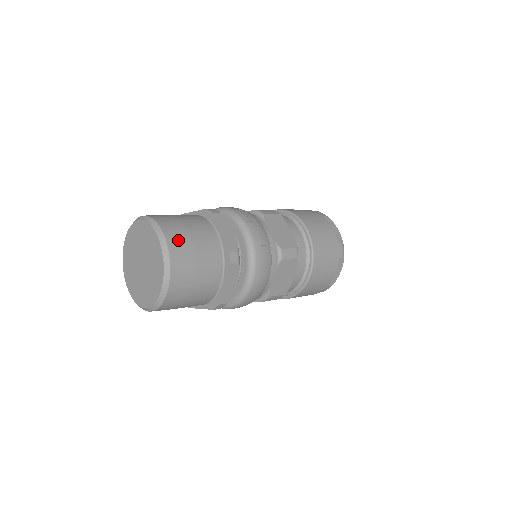
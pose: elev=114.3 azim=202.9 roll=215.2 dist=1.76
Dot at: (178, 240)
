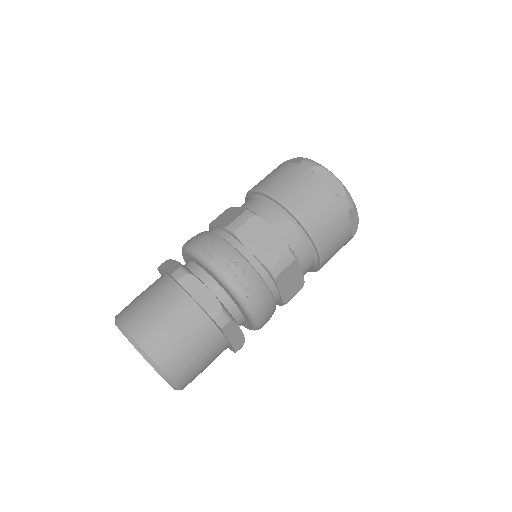
Dot at: (157, 343)
